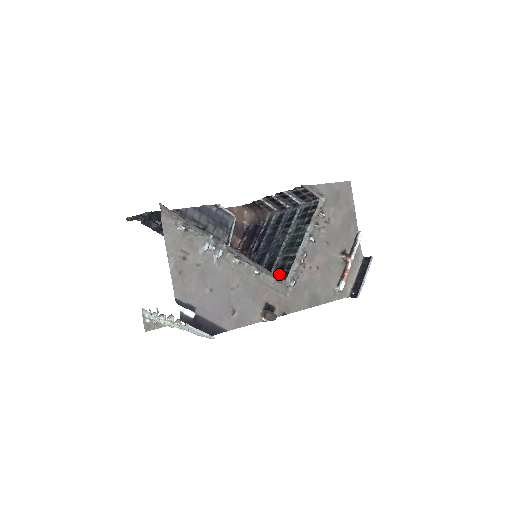
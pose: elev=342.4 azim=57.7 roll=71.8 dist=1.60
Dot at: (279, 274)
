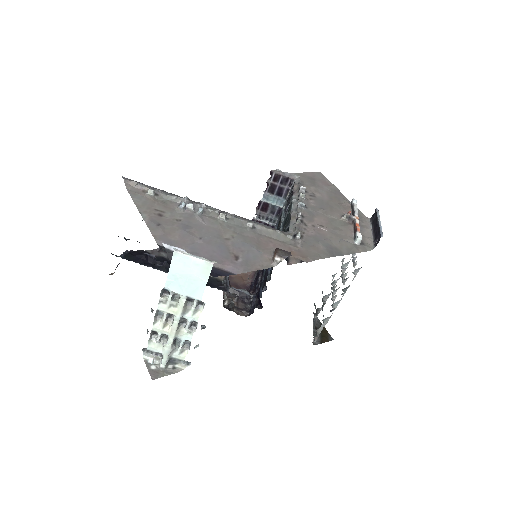
Dot at: occluded
